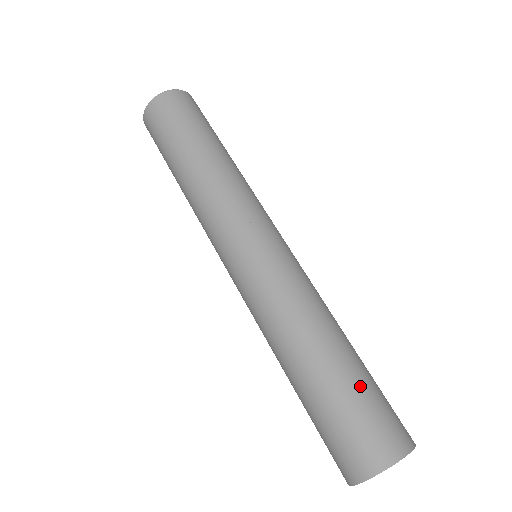
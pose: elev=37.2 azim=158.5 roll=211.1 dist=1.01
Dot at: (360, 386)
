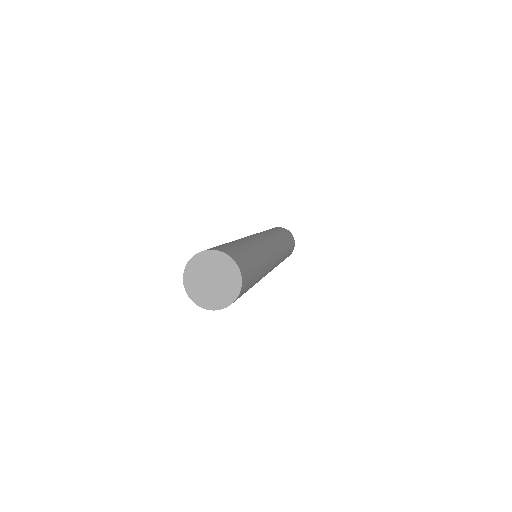
Dot at: (244, 250)
